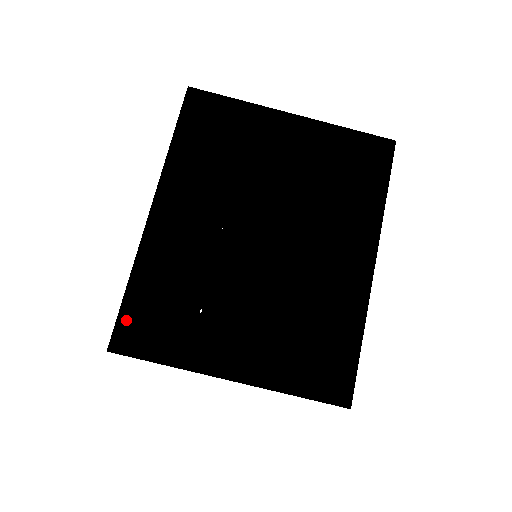
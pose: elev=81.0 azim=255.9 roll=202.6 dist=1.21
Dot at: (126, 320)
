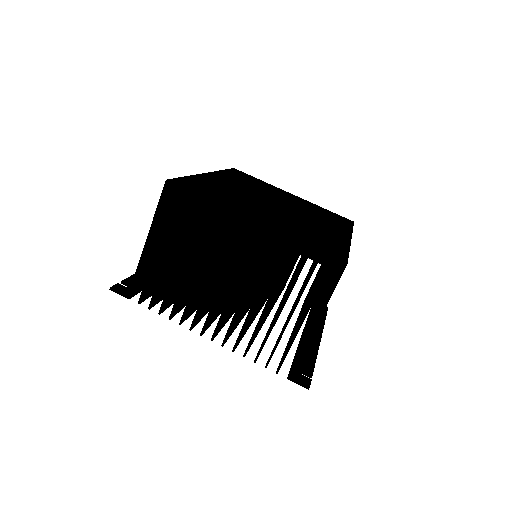
Dot at: (183, 181)
